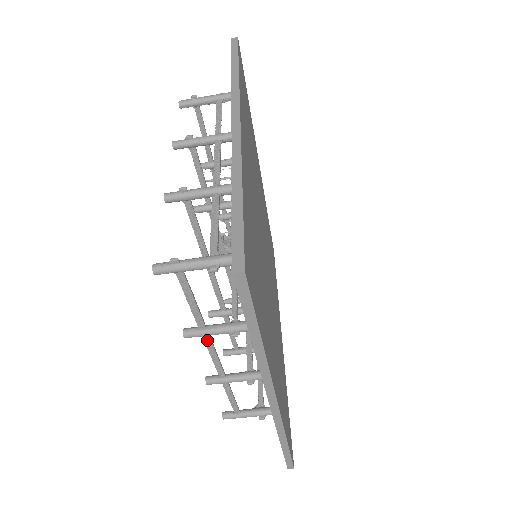
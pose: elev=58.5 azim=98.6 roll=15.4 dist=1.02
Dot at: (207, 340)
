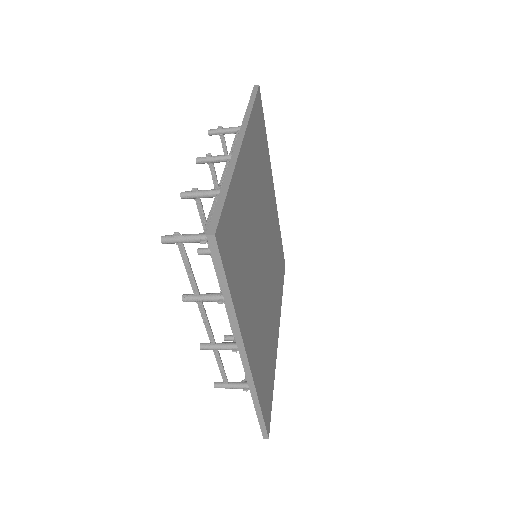
Dot at: (200, 306)
